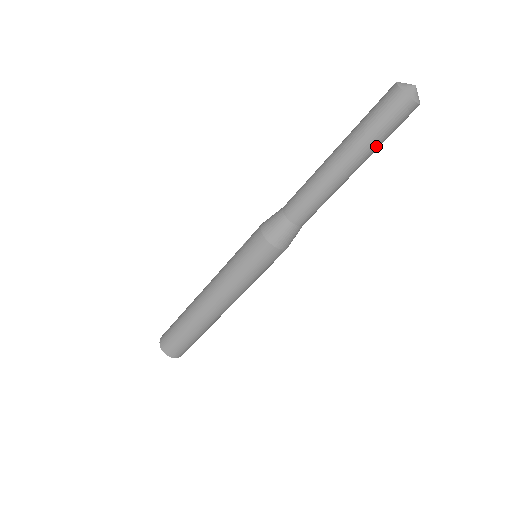
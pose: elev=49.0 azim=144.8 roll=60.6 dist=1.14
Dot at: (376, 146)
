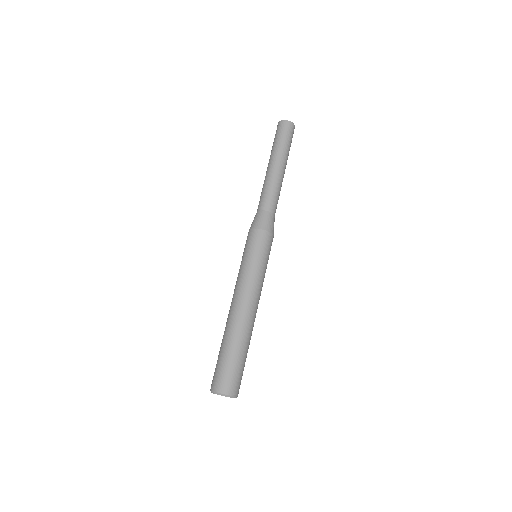
Dot at: (287, 149)
